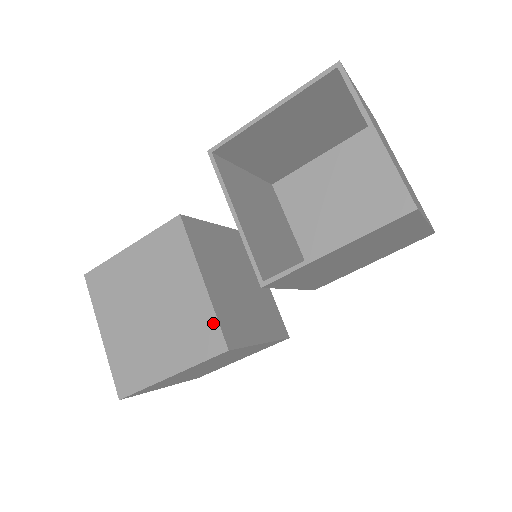
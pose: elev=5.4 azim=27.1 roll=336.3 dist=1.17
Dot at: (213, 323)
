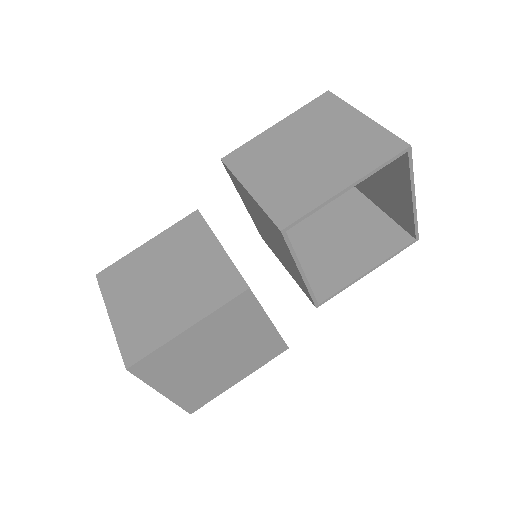
Dot at: (278, 341)
